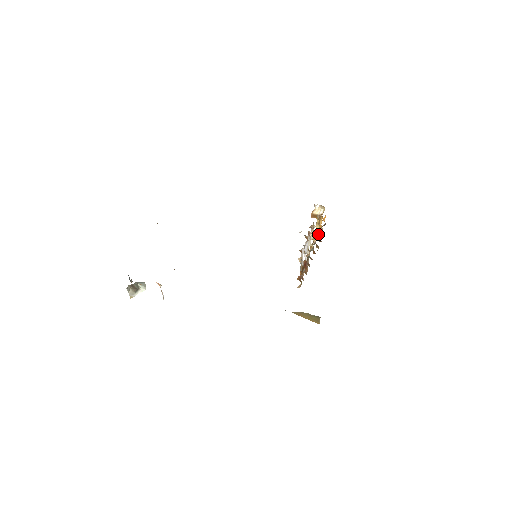
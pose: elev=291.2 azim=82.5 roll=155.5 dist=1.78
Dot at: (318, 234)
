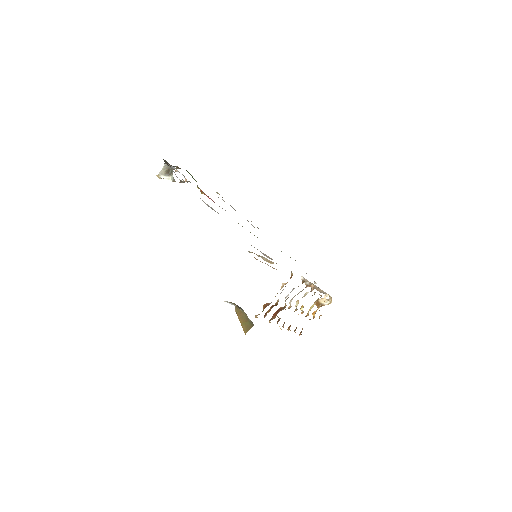
Dot at: occluded
